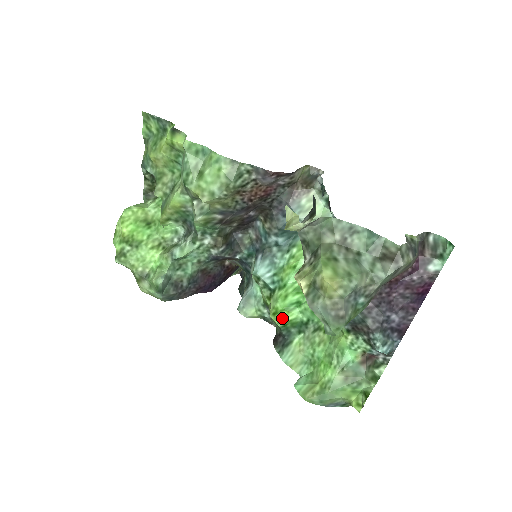
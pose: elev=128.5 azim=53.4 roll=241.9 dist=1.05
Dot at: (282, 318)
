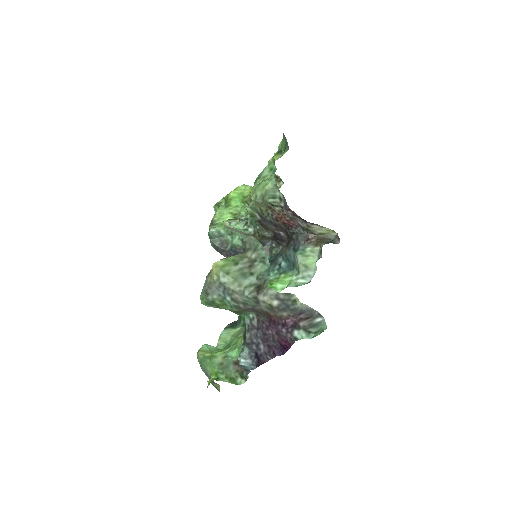
Dot at: occluded
